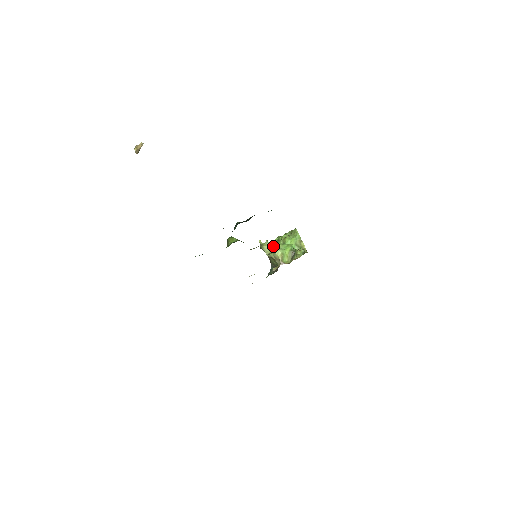
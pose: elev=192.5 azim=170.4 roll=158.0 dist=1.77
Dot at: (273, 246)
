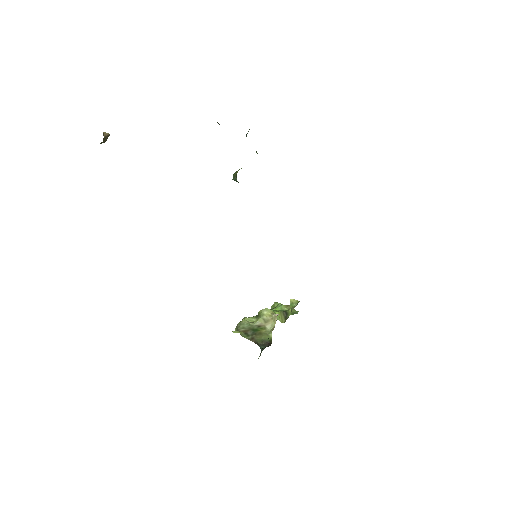
Dot at: (256, 315)
